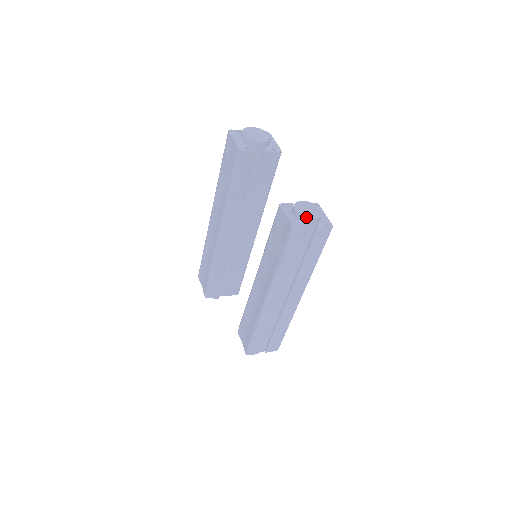
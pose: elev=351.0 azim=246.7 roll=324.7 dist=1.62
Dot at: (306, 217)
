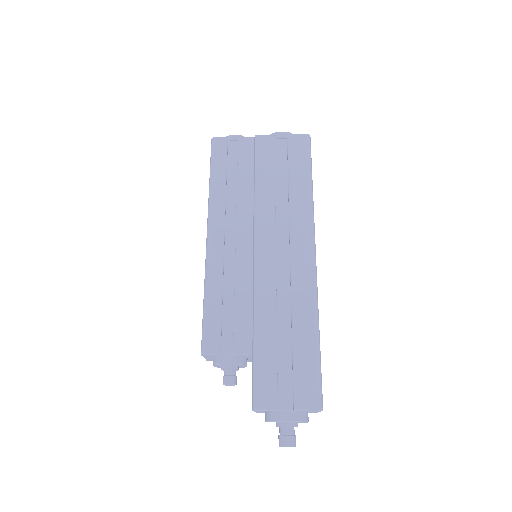
Dot at: (272, 133)
